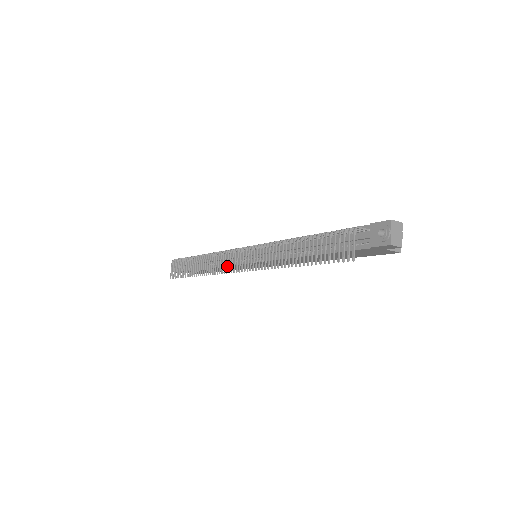
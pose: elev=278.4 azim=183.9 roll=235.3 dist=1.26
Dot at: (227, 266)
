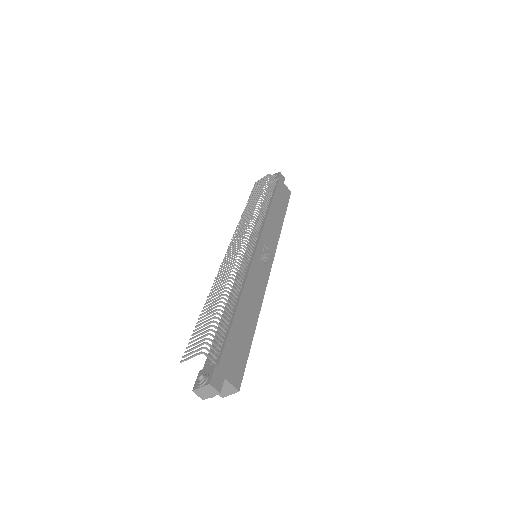
Dot at: (236, 237)
